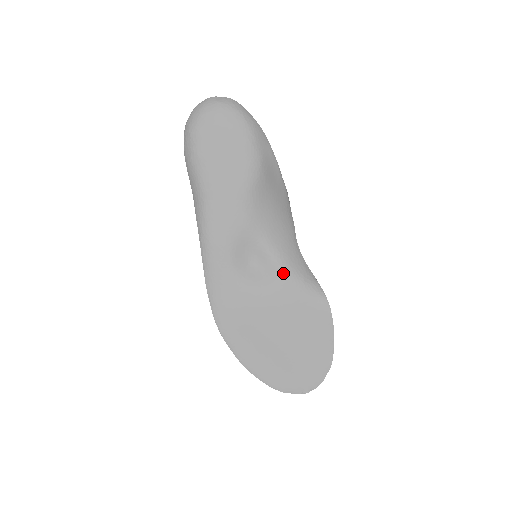
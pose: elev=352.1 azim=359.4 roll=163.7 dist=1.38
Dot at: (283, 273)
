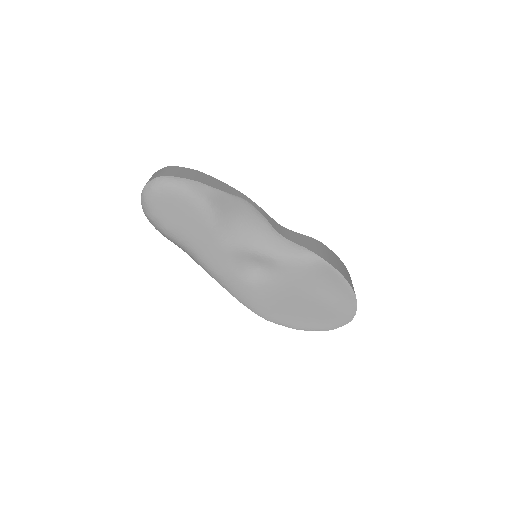
Dot at: (279, 262)
